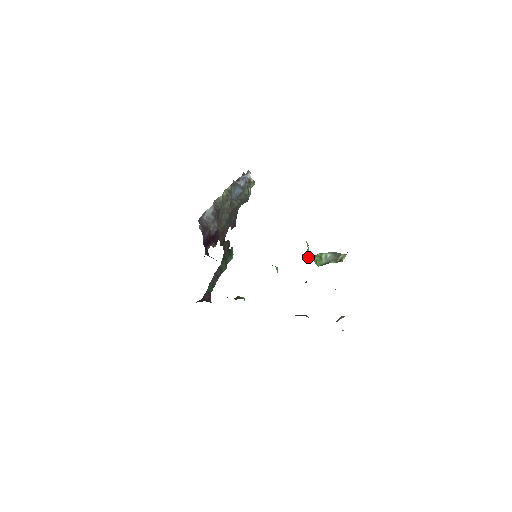
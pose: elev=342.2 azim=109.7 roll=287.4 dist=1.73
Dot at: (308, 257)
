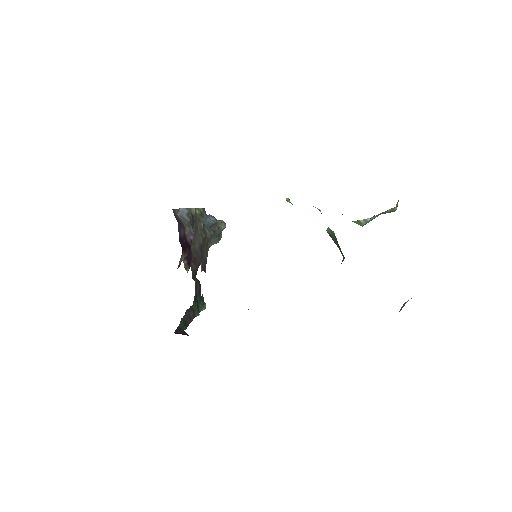
Dot at: occluded
